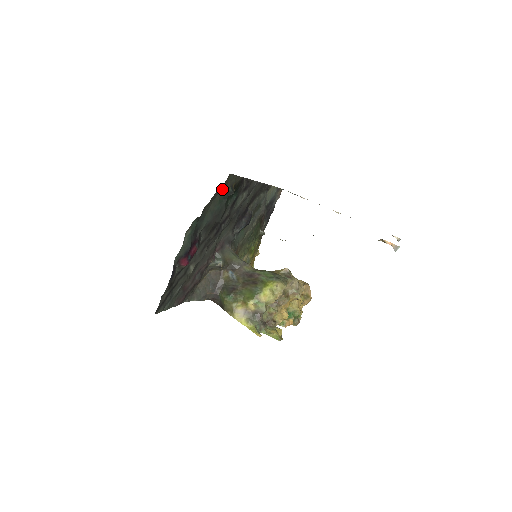
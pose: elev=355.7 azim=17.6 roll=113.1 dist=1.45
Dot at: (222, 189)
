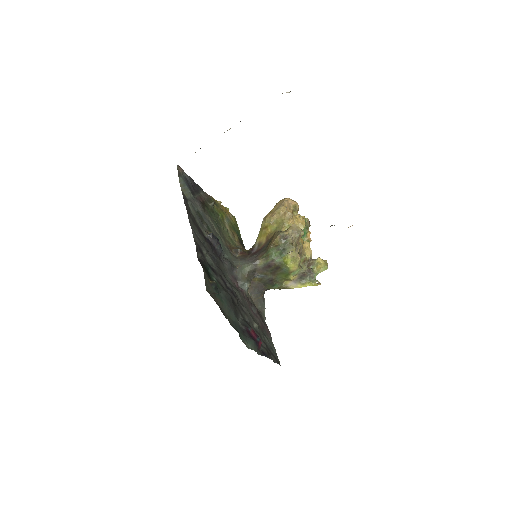
Dot at: (215, 299)
